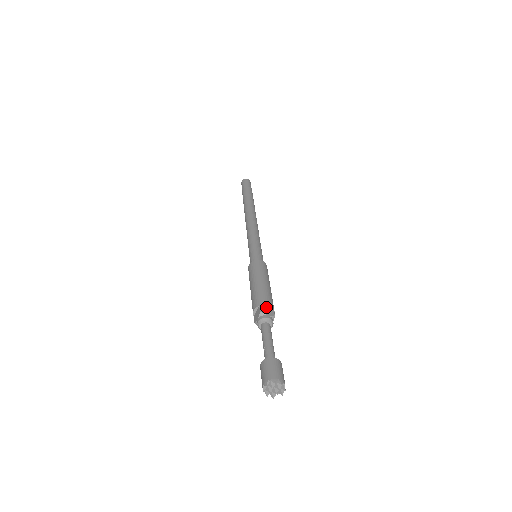
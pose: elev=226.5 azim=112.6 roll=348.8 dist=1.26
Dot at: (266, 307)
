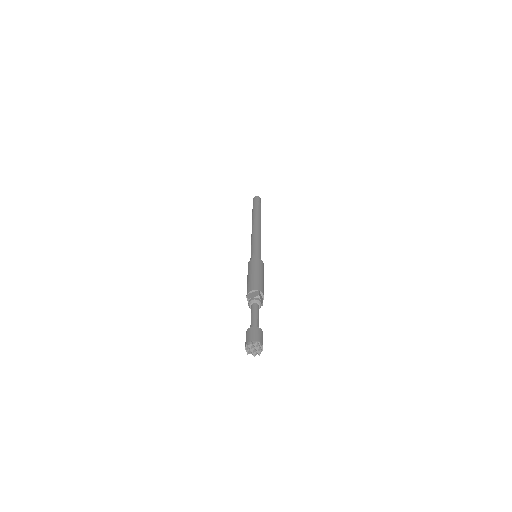
Dot at: (252, 293)
